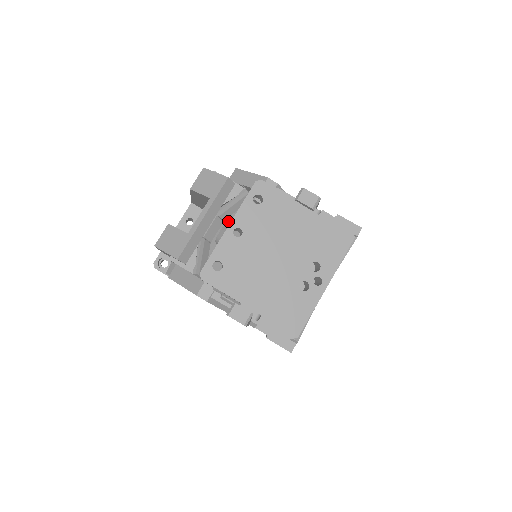
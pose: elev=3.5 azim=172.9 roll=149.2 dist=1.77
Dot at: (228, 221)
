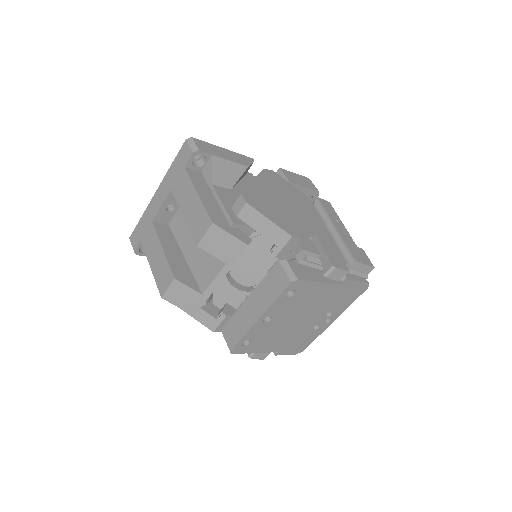
Dot at: occluded
